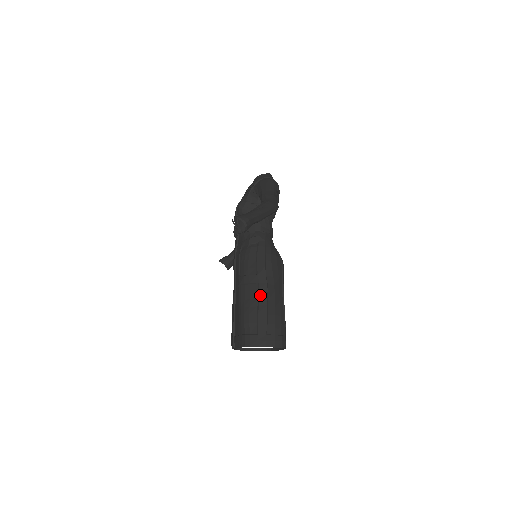
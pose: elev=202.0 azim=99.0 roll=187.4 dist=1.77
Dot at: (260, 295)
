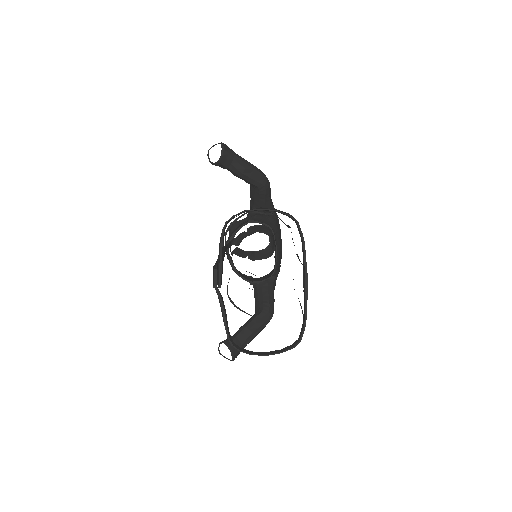
Dot at: occluded
